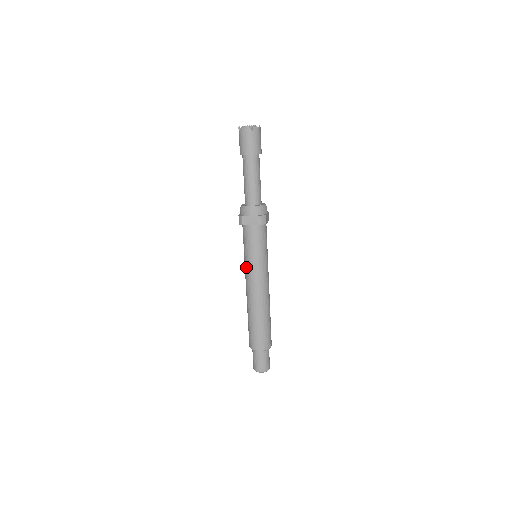
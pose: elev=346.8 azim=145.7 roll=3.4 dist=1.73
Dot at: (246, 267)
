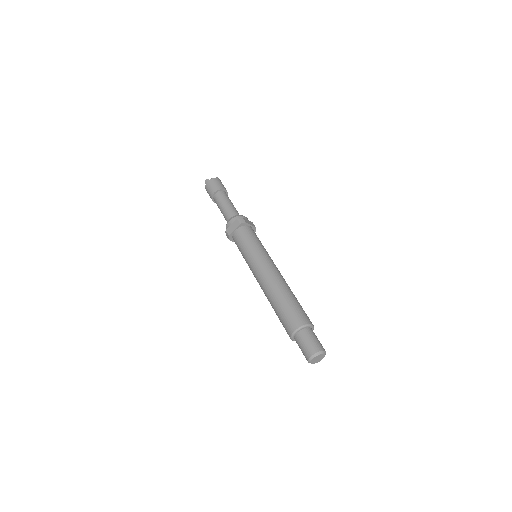
Dot at: (249, 266)
